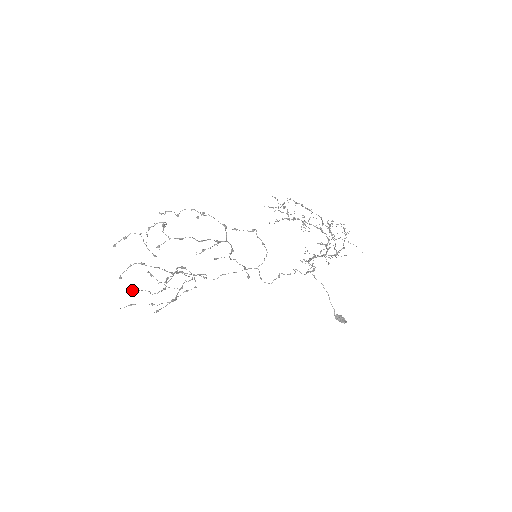
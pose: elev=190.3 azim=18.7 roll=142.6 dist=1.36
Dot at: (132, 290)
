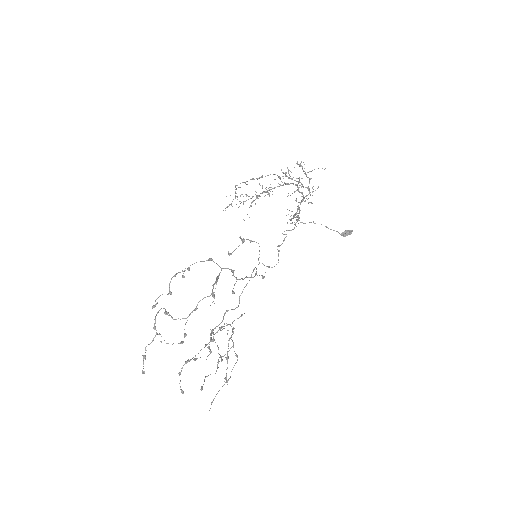
Dot at: occluded
